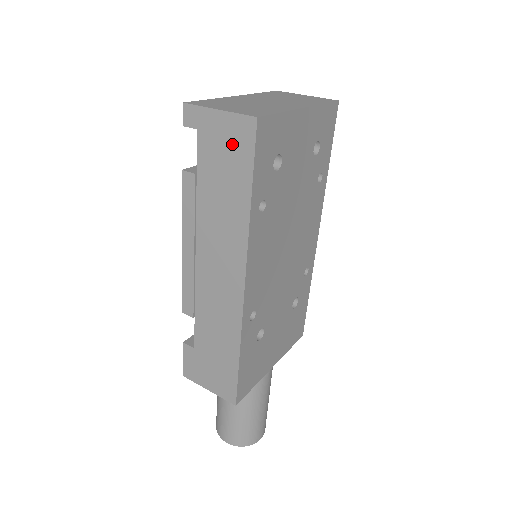
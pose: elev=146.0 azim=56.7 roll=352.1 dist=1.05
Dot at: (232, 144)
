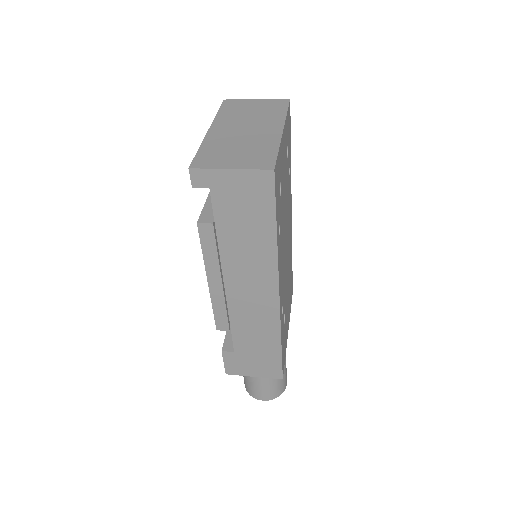
Dot at: (250, 194)
